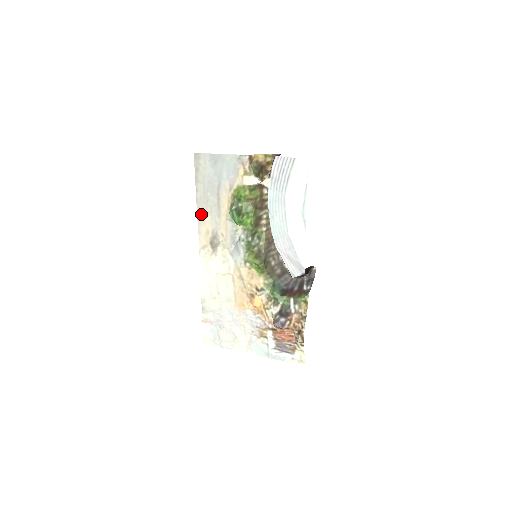
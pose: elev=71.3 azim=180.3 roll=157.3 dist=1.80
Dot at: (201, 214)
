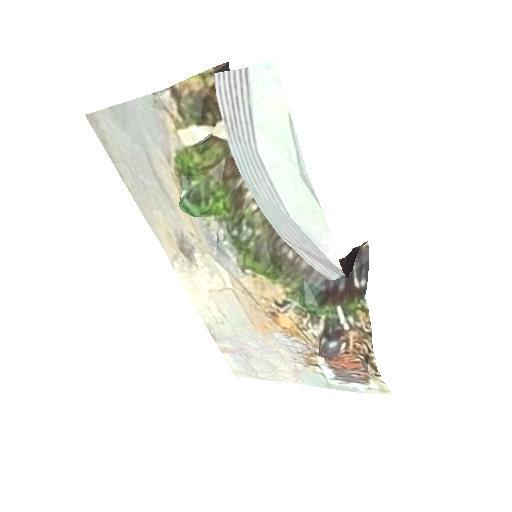
Dot at: (146, 211)
